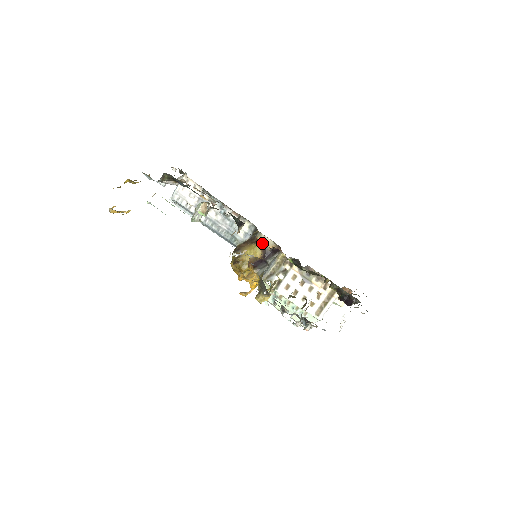
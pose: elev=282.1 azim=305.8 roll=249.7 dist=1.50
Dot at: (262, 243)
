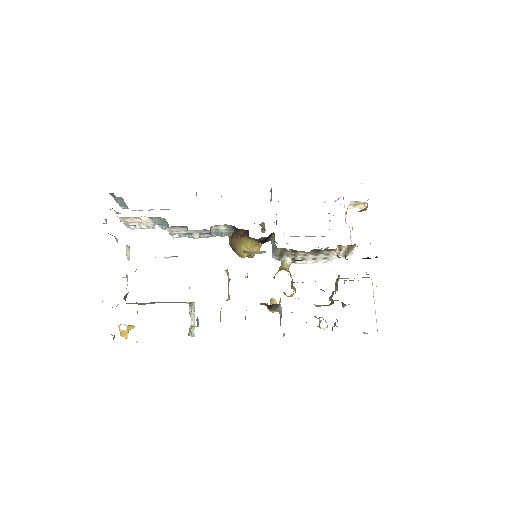
Dot at: (251, 238)
